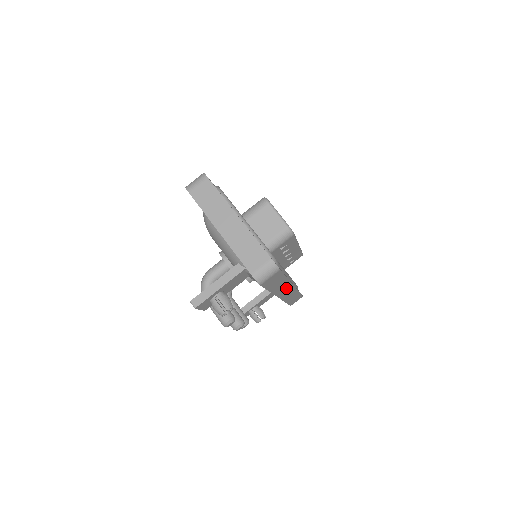
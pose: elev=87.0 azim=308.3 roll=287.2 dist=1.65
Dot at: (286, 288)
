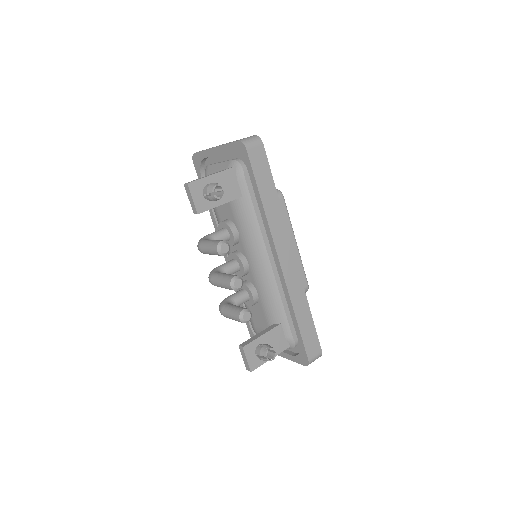
Dot at: (283, 238)
